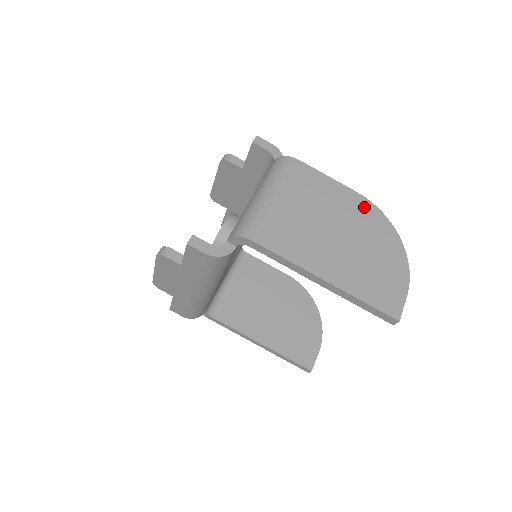
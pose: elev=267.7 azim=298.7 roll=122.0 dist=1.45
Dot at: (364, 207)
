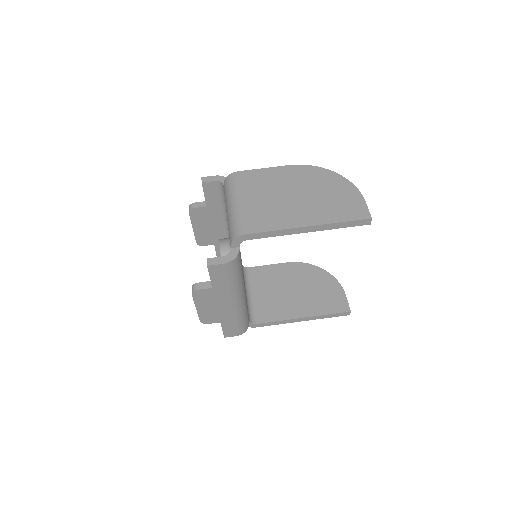
Dot at: (300, 170)
